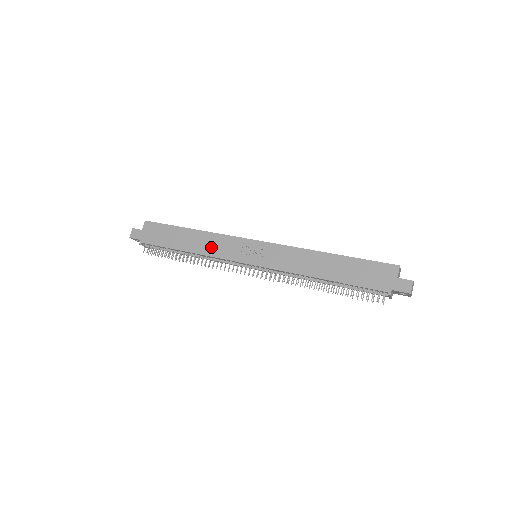
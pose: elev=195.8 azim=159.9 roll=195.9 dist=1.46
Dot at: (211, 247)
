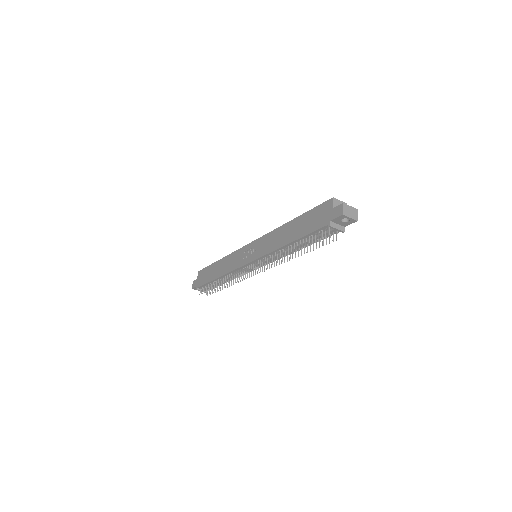
Dot at: (229, 265)
